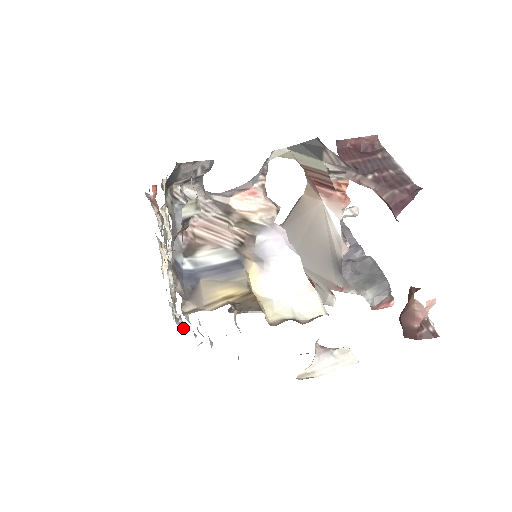
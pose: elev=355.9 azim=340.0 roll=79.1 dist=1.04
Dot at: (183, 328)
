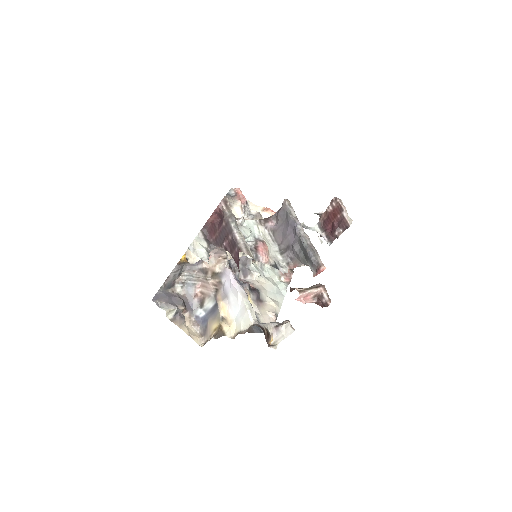
Dot at: occluded
